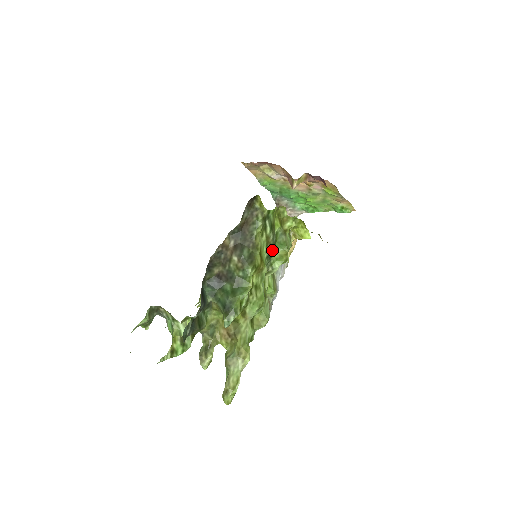
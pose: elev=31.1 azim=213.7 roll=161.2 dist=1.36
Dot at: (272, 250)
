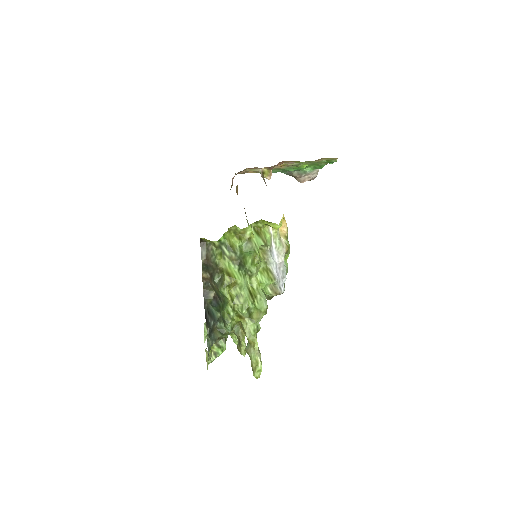
Dot at: (242, 261)
